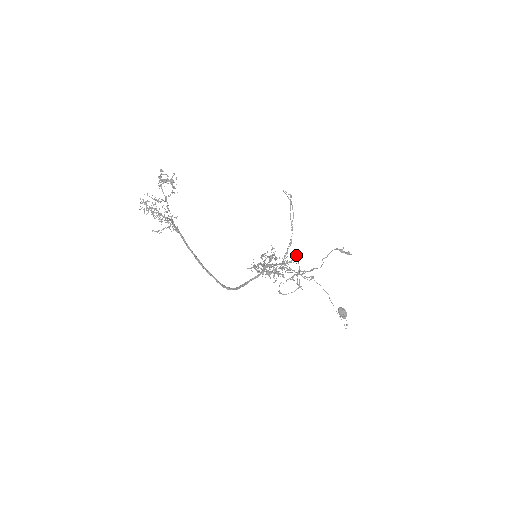
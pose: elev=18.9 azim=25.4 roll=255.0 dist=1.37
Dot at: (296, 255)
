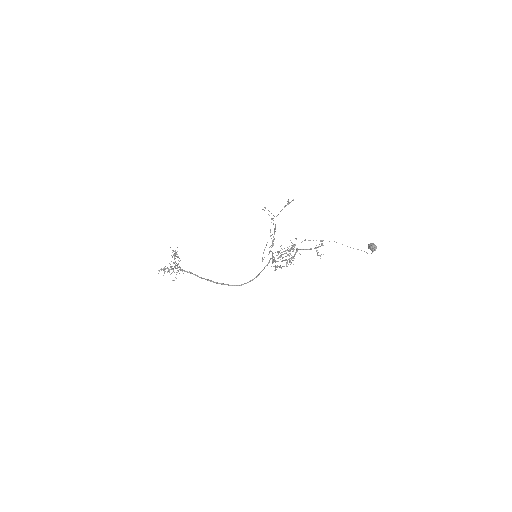
Dot at: occluded
